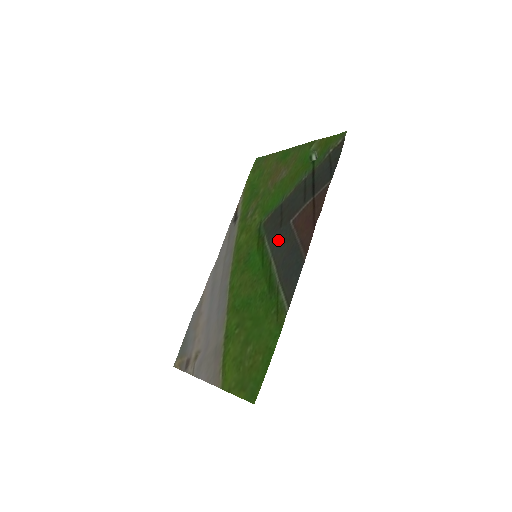
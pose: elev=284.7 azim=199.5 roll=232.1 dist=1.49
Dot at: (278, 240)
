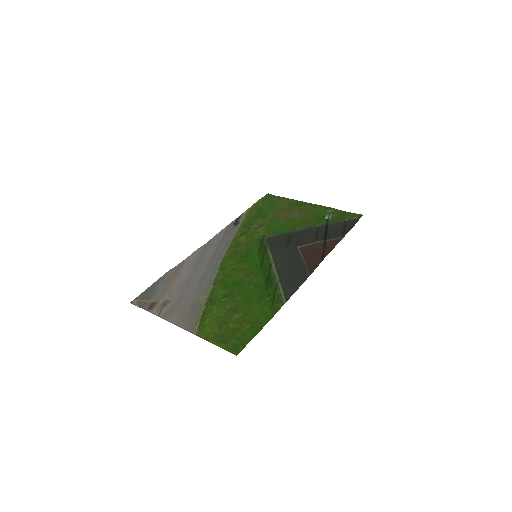
Dot at: (283, 254)
